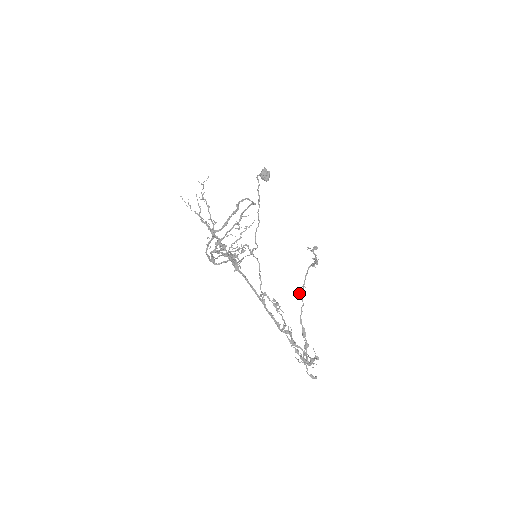
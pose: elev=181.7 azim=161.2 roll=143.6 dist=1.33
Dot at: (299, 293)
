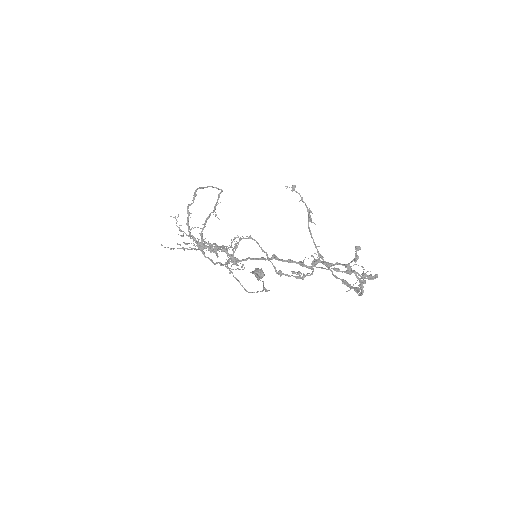
Dot at: occluded
